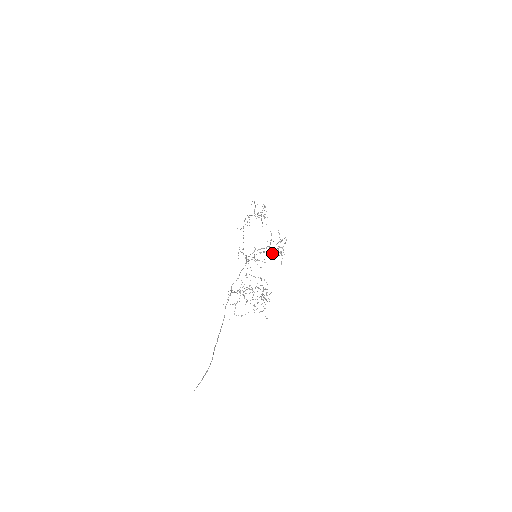
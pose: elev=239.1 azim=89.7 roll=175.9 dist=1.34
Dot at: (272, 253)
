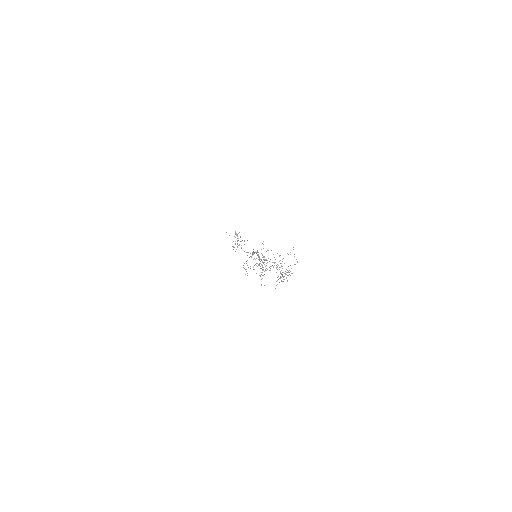
Dot at: occluded
